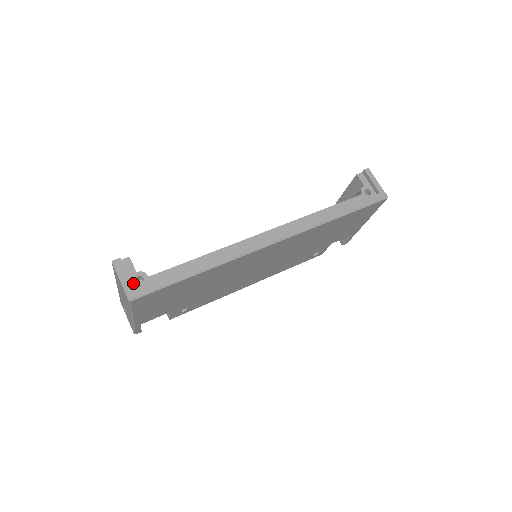
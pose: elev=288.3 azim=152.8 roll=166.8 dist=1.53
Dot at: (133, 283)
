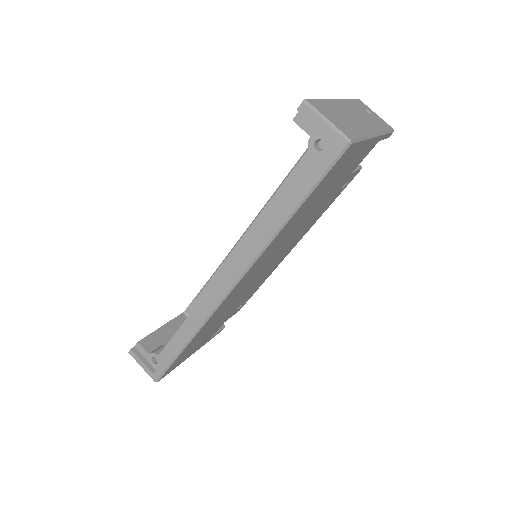
Dot at: (152, 364)
